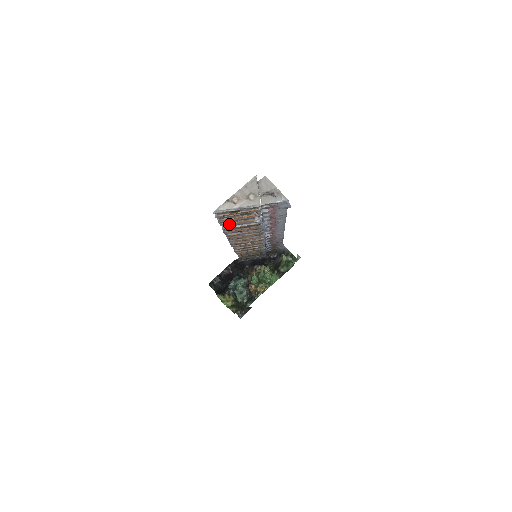
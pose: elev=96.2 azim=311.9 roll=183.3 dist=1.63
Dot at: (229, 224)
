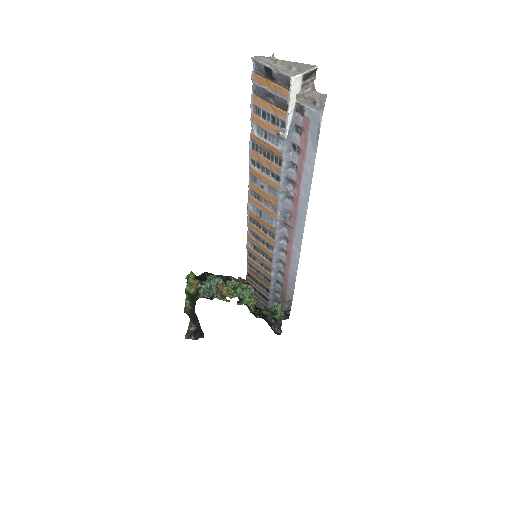
Dot at: (258, 121)
